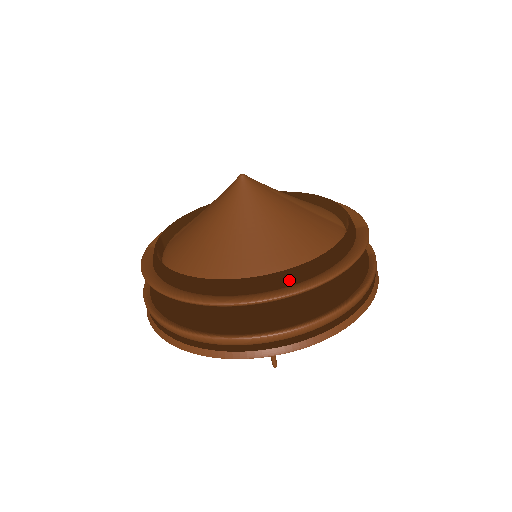
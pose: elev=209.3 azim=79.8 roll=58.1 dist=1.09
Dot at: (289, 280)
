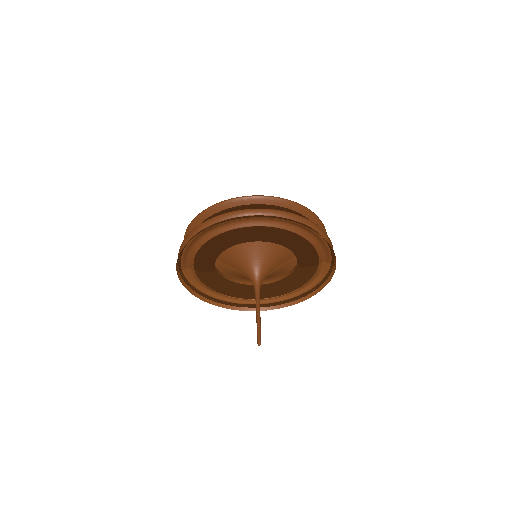
Dot at: occluded
